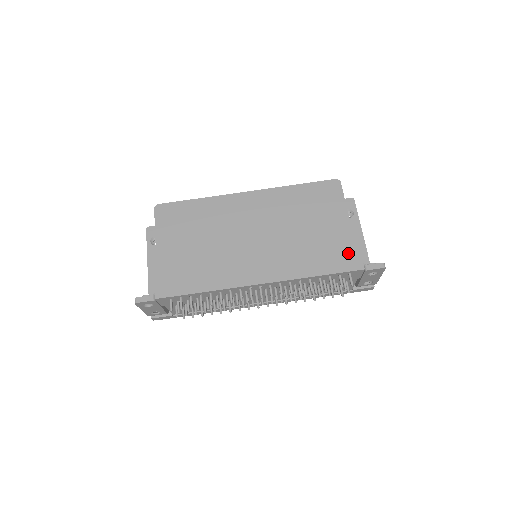
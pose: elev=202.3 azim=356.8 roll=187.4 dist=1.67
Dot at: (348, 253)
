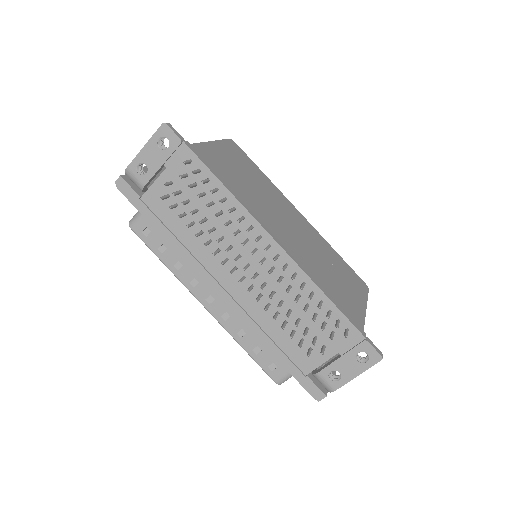
Dot at: (357, 316)
